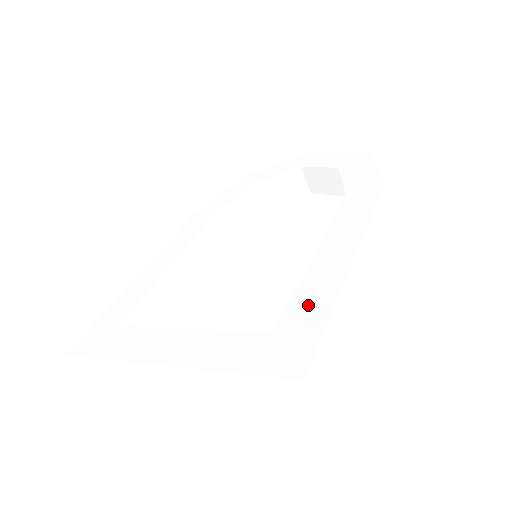
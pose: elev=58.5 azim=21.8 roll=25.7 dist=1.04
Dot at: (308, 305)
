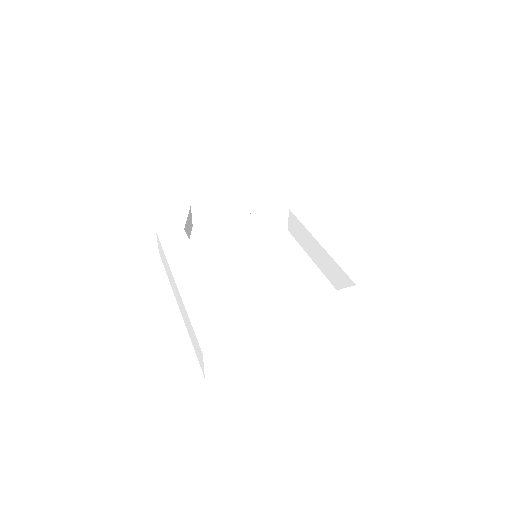
Dot at: (357, 269)
